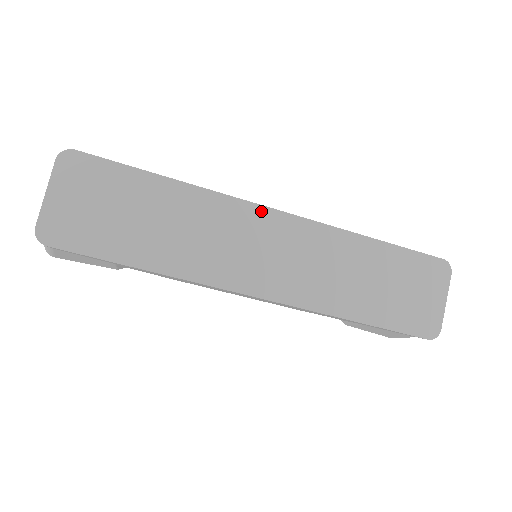
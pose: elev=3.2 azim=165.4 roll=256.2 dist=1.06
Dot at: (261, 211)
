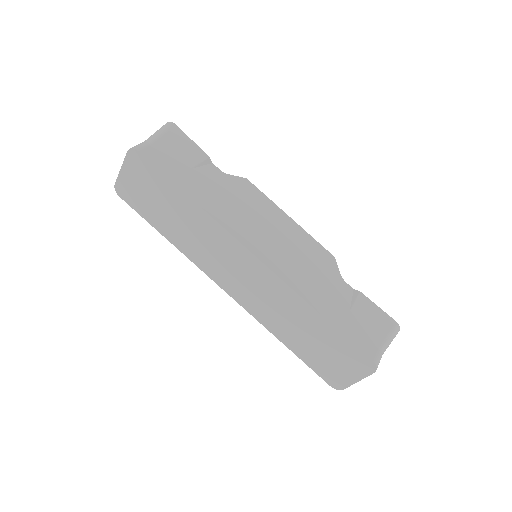
Dot at: (243, 249)
